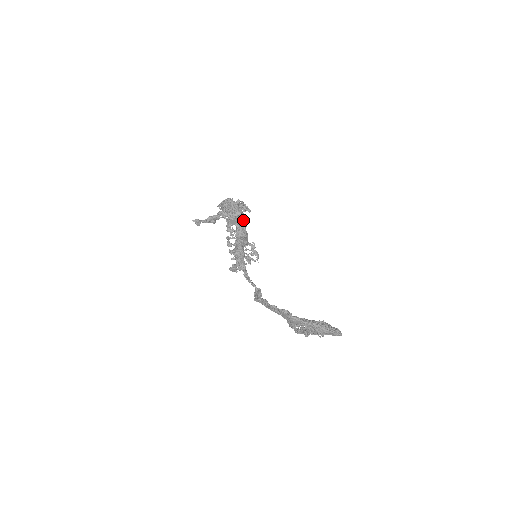
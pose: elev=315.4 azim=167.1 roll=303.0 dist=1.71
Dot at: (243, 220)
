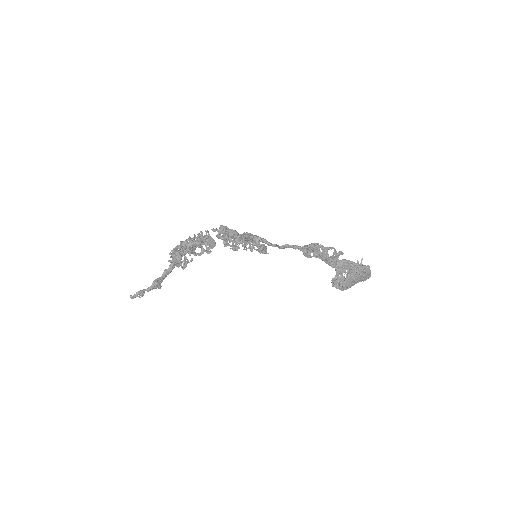
Dot at: occluded
